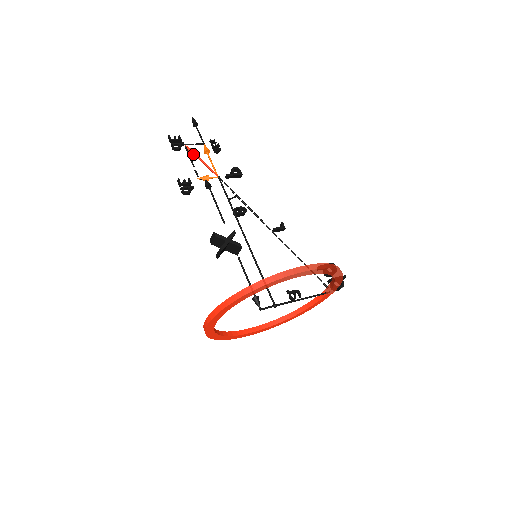
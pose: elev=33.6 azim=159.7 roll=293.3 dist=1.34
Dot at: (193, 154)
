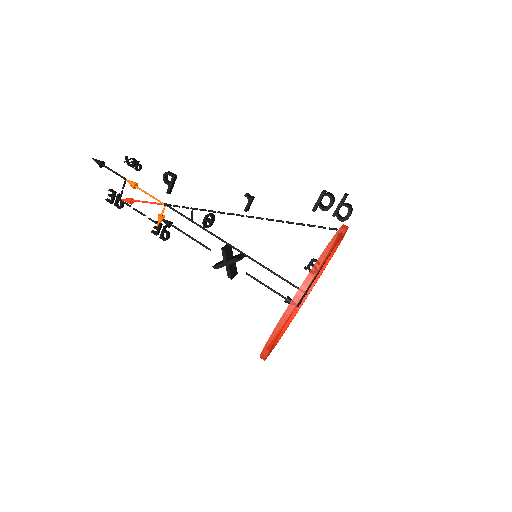
Dot at: (132, 200)
